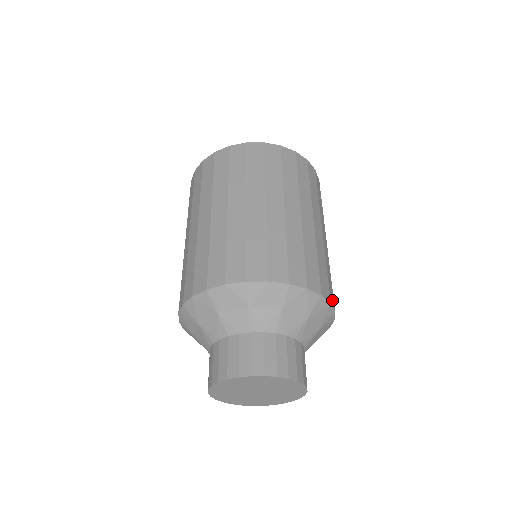
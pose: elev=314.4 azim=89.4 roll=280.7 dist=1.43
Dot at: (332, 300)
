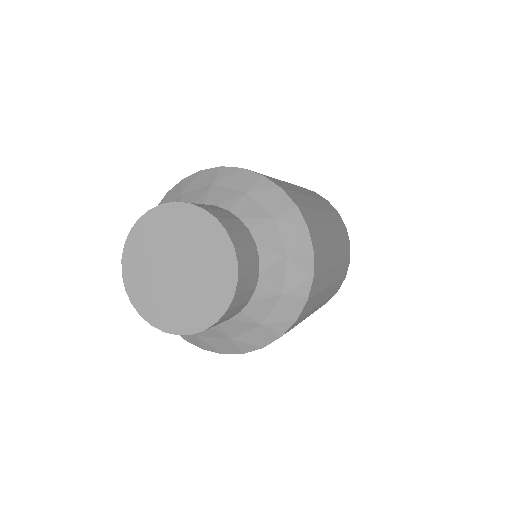
Dot at: (314, 241)
